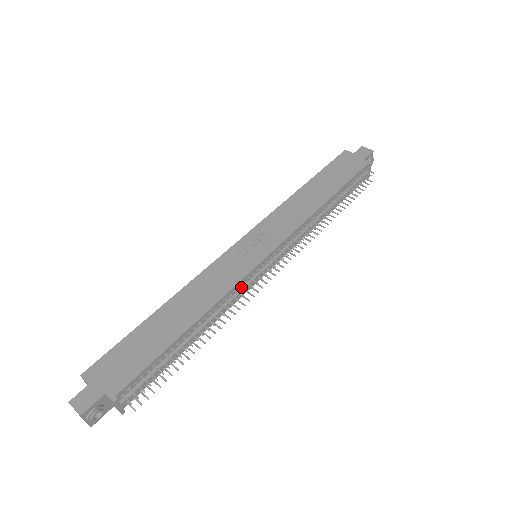
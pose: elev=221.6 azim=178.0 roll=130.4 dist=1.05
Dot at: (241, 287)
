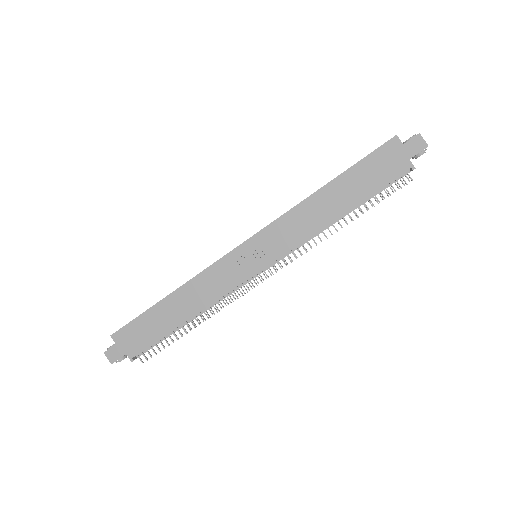
Dot at: (233, 292)
